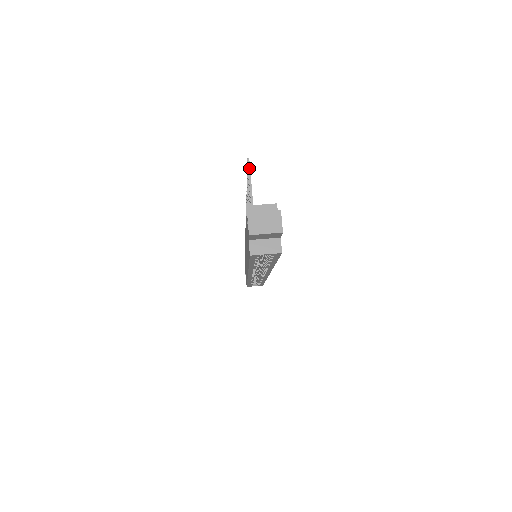
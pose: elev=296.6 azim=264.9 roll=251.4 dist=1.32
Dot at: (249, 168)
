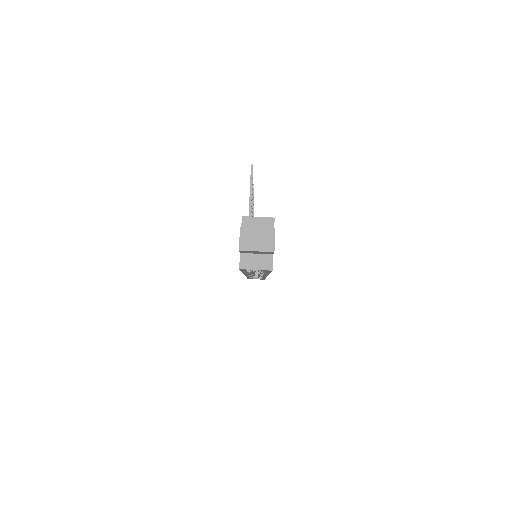
Dot at: (251, 176)
